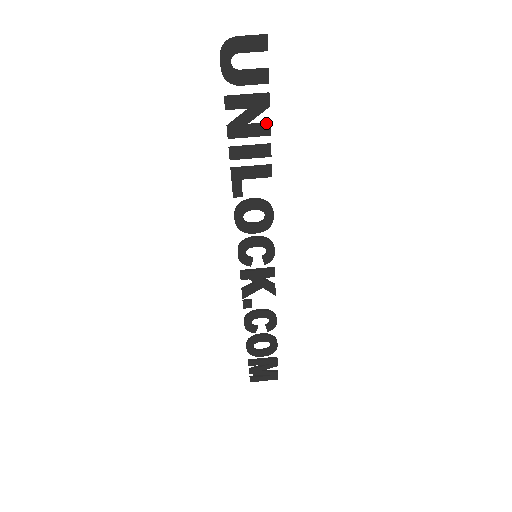
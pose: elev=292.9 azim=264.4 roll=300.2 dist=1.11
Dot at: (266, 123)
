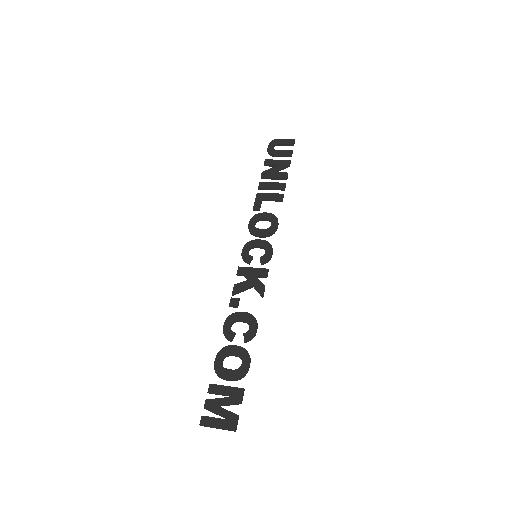
Dot at: (286, 173)
